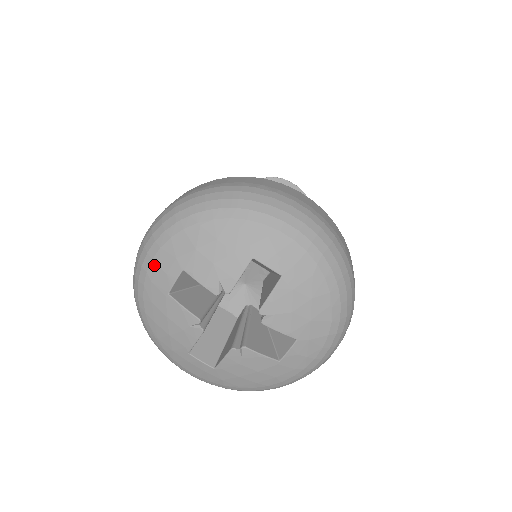
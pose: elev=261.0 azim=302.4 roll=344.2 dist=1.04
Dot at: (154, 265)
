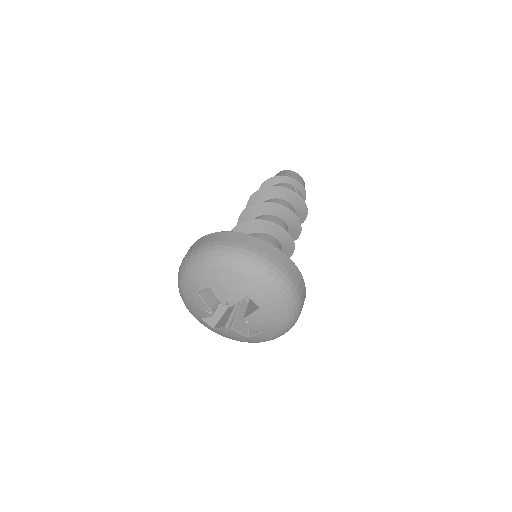
Dot at: (194, 276)
